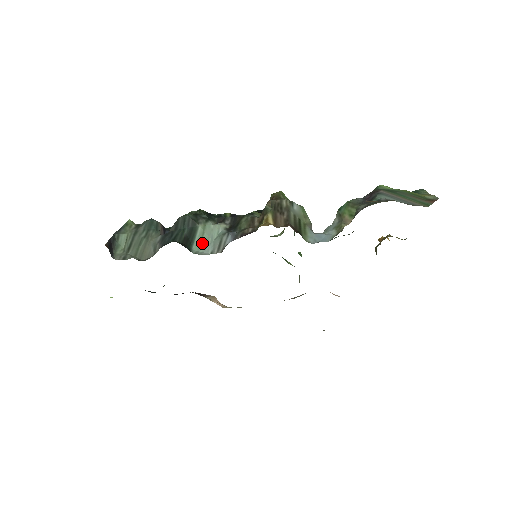
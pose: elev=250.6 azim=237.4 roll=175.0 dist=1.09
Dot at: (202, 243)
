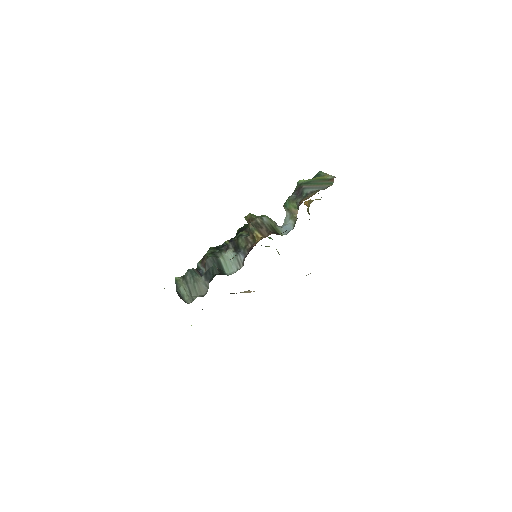
Dot at: (228, 267)
